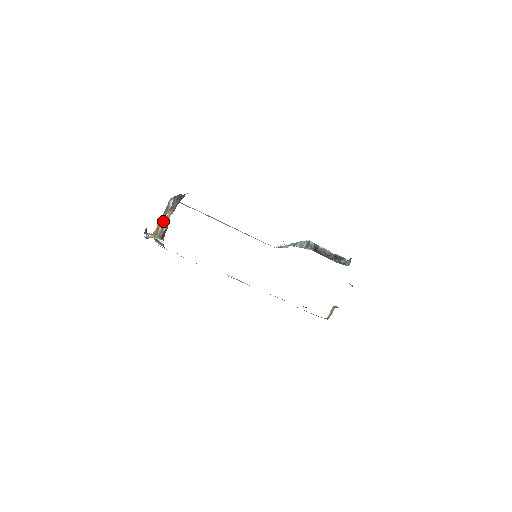
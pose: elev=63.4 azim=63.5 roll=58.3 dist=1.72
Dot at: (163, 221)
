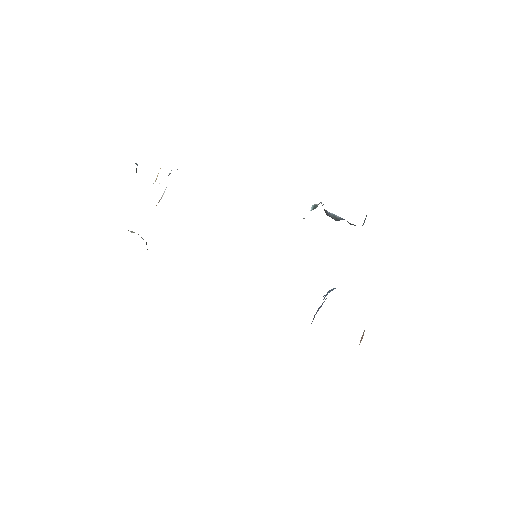
Dot at: occluded
